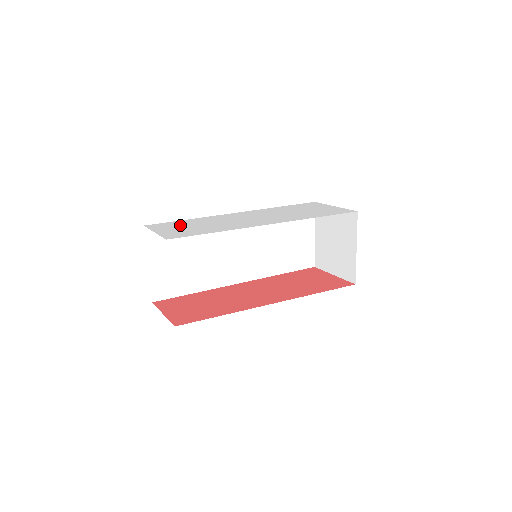
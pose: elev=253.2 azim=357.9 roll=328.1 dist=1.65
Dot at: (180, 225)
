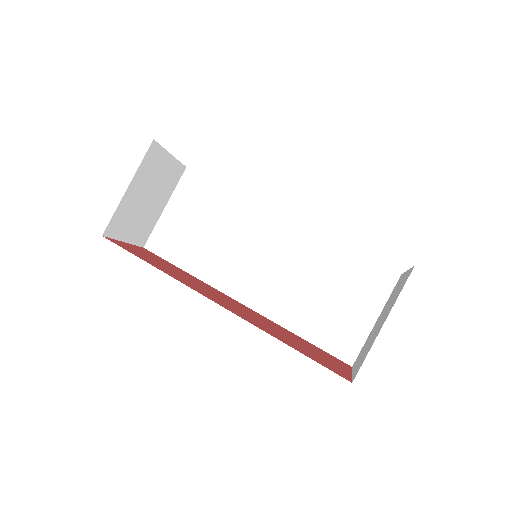
Dot at: occluded
